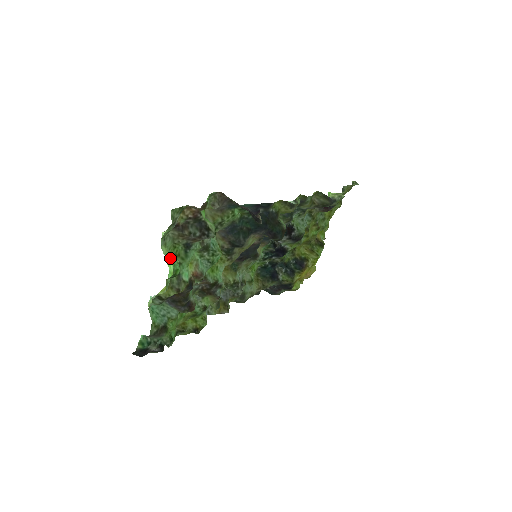
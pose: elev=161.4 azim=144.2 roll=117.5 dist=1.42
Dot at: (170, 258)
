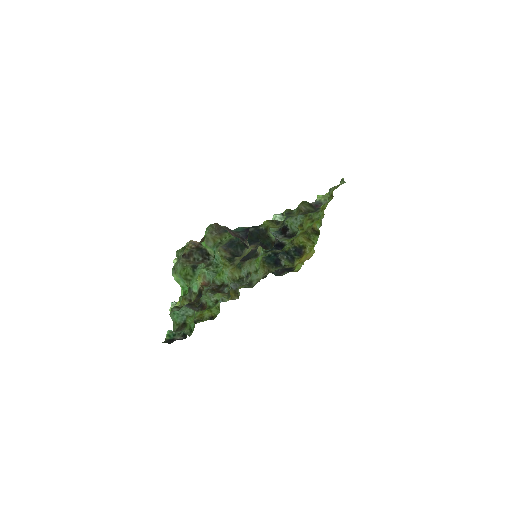
Dot at: (180, 283)
